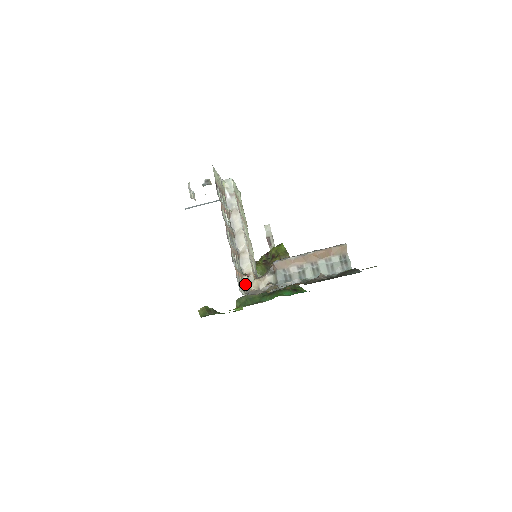
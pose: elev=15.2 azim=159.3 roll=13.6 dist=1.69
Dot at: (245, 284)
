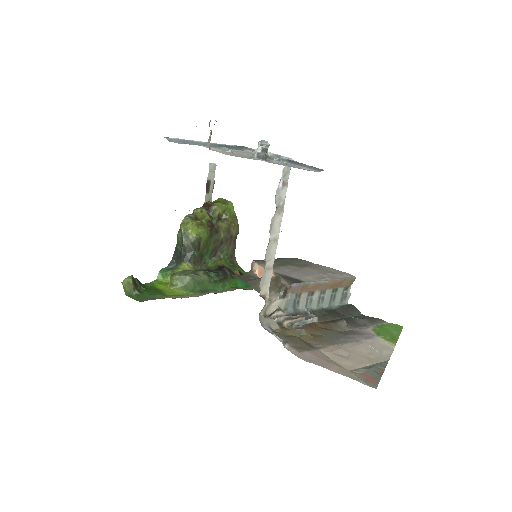
Dot at: occluded
